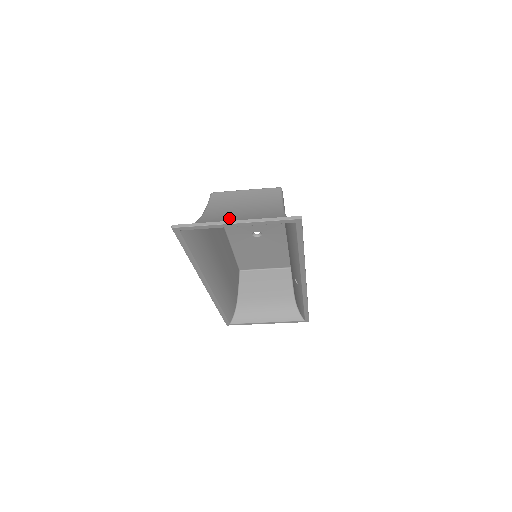
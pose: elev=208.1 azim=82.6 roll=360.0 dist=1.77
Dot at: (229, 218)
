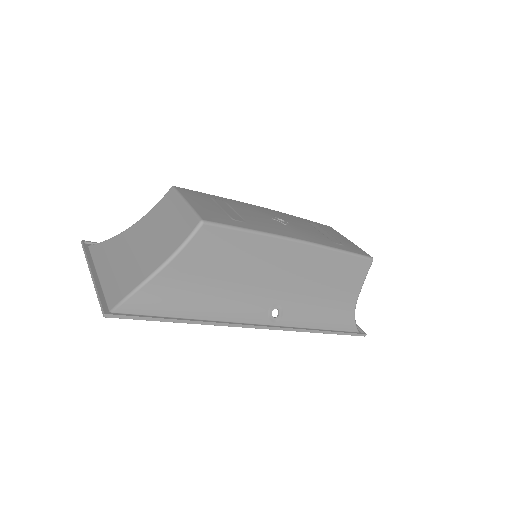
Dot at: (126, 249)
